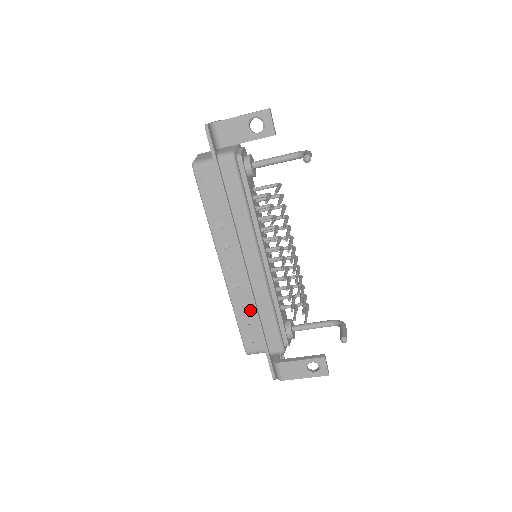
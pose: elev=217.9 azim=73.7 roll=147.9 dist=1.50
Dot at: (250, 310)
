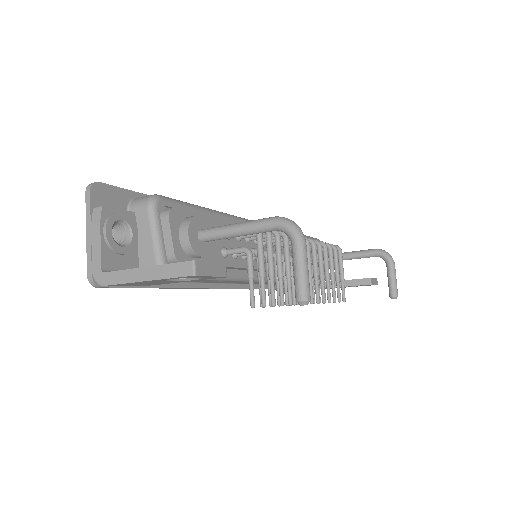
Dot at: occluded
